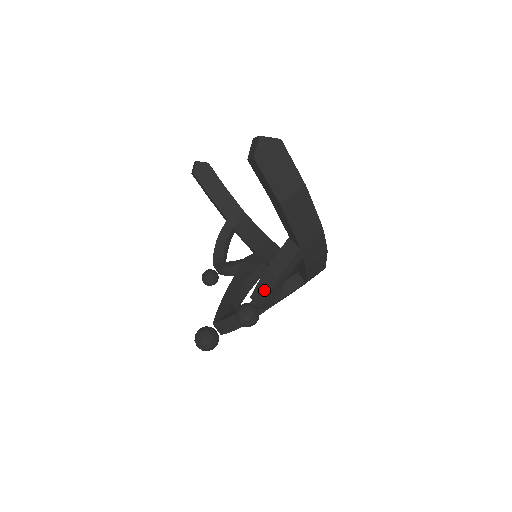
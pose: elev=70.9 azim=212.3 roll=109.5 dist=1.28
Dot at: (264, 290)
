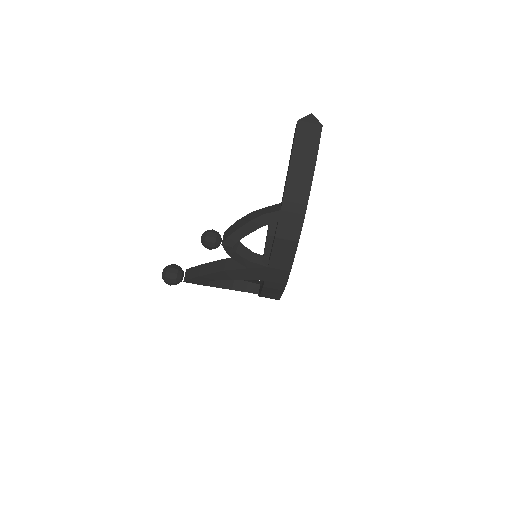
Dot at: (236, 226)
